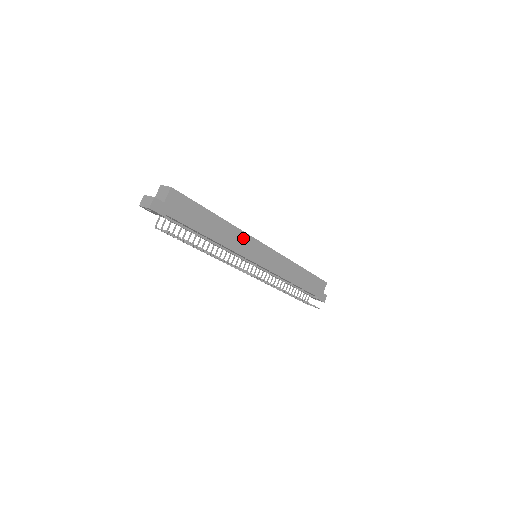
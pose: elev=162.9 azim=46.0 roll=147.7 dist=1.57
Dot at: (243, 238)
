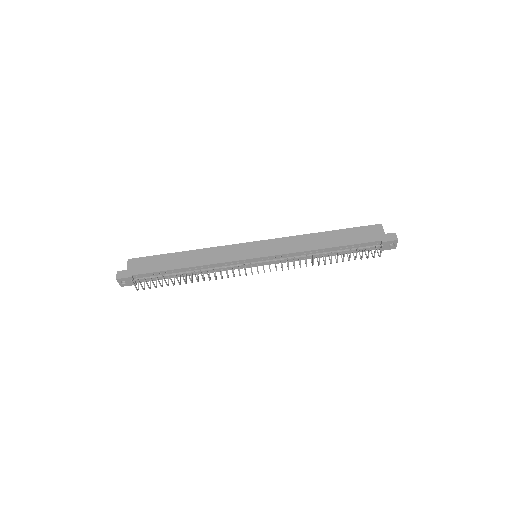
Dot at: (221, 251)
